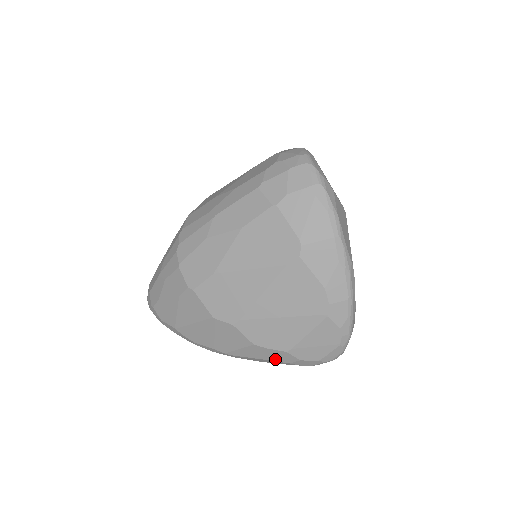
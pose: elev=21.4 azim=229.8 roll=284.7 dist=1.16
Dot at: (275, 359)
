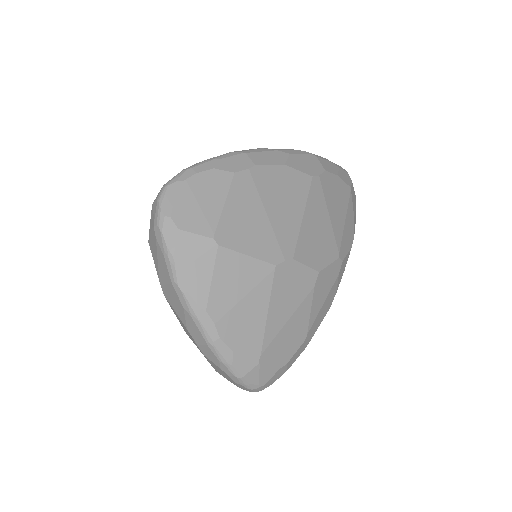
Dot at: occluded
